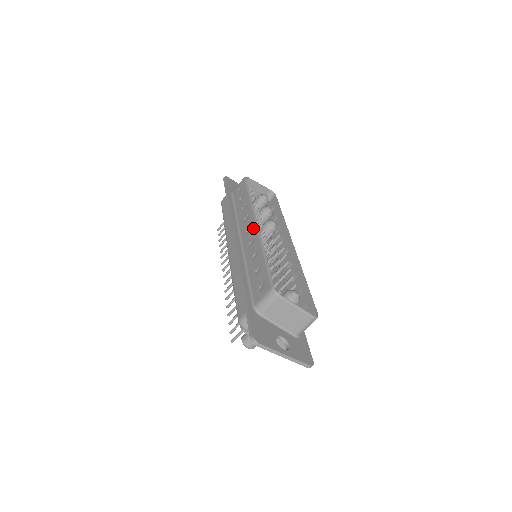
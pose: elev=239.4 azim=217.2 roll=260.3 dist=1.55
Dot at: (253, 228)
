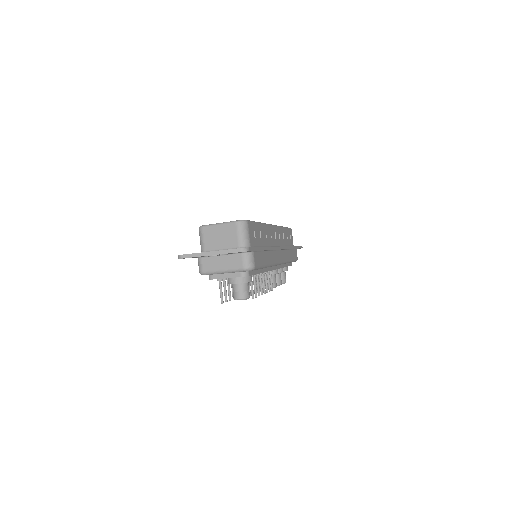
Dot at: occluded
